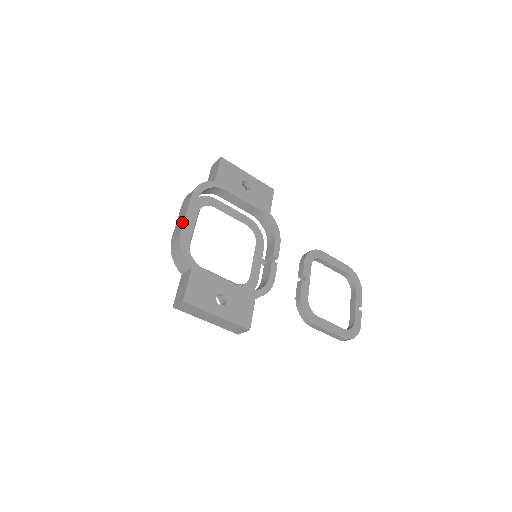
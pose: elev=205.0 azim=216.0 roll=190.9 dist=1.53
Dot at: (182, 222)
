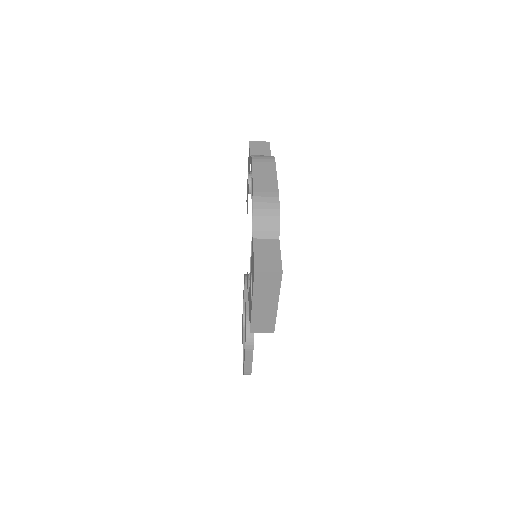
Dot at: (274, 184)
